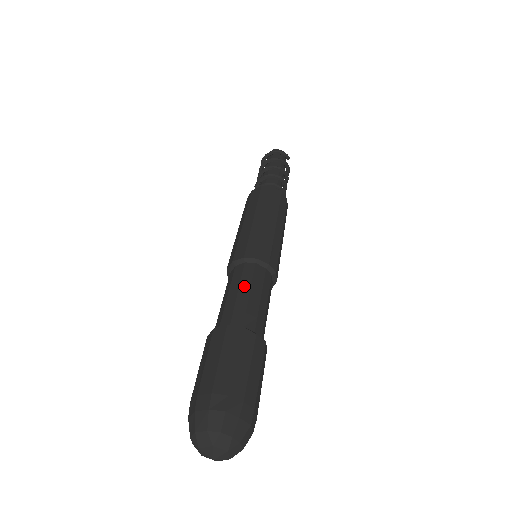
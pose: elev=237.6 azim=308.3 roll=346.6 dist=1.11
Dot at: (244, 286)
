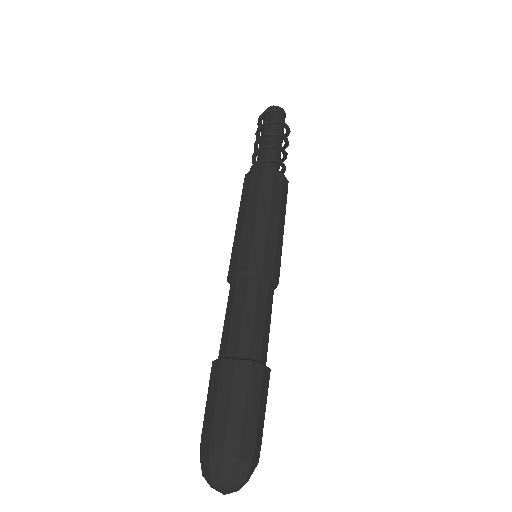
Dot at: (228, 308)
